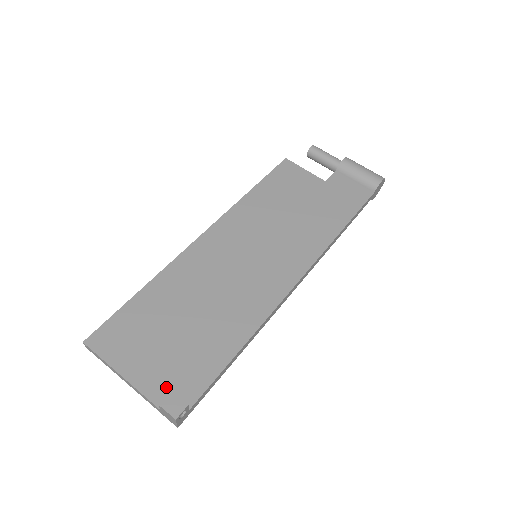
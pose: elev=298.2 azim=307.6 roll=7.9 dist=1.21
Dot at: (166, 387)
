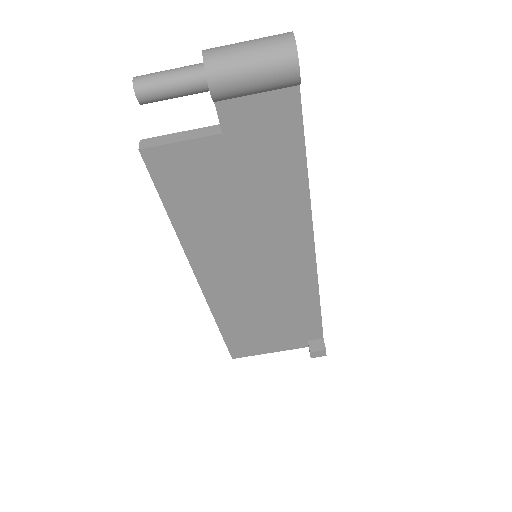
Dot at: (300, 342)
